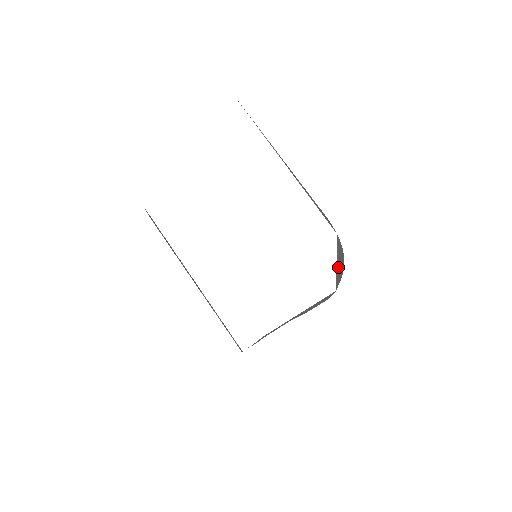
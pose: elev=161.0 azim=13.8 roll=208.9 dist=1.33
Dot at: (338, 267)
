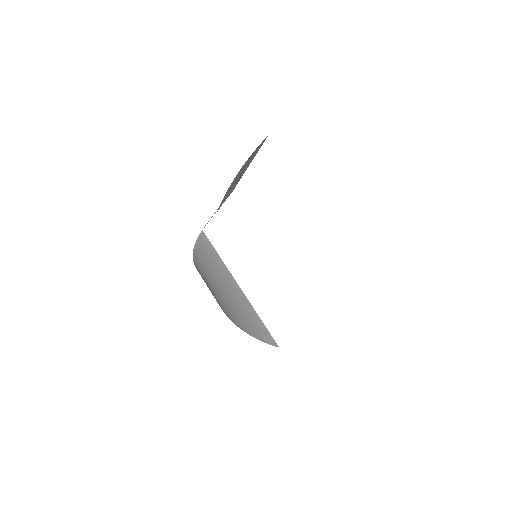
Dot at: occluded
